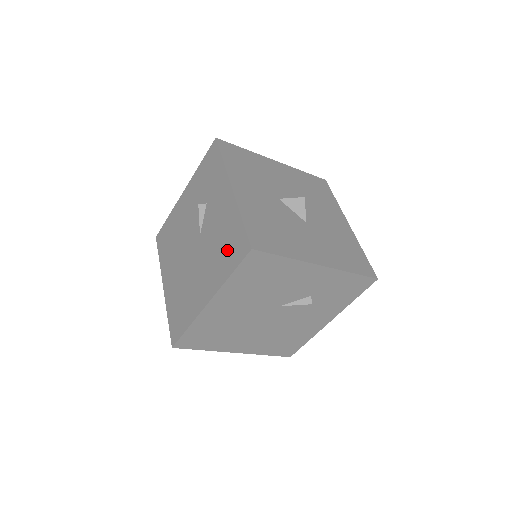
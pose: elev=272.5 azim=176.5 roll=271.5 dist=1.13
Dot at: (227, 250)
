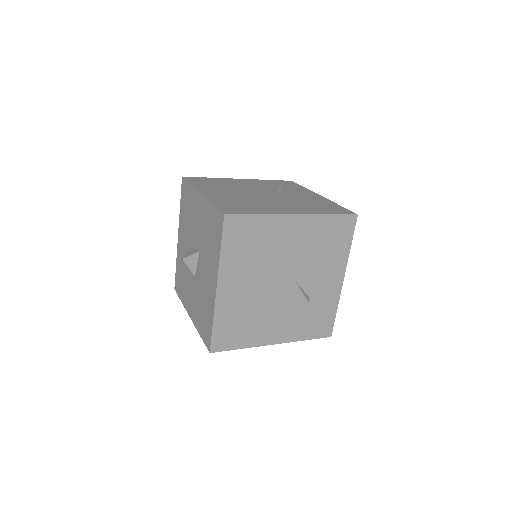
Dot at: (323, 207)
